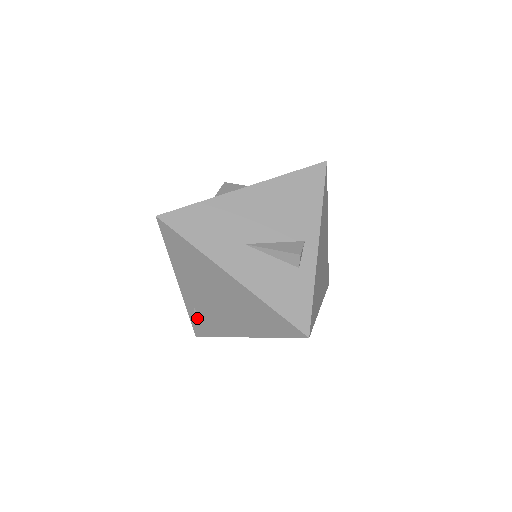
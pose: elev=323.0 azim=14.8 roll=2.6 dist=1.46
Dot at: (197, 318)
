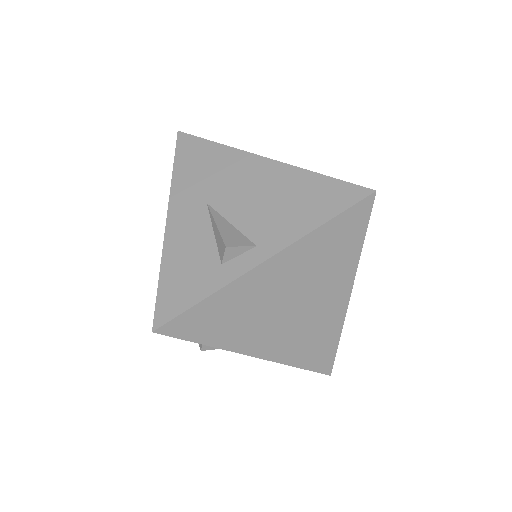
Dot at: occluded
